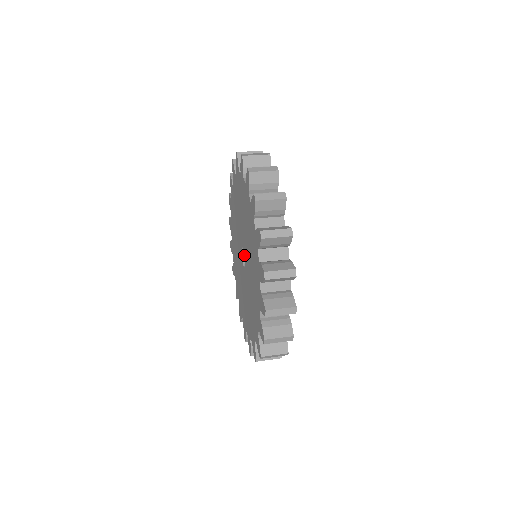
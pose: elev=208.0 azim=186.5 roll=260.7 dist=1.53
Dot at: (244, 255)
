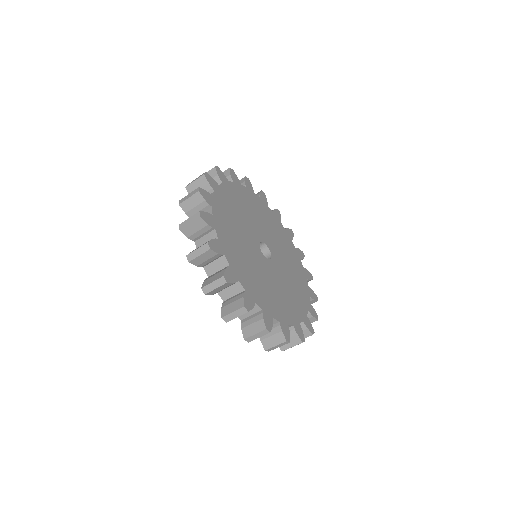
Dot at: occluded
